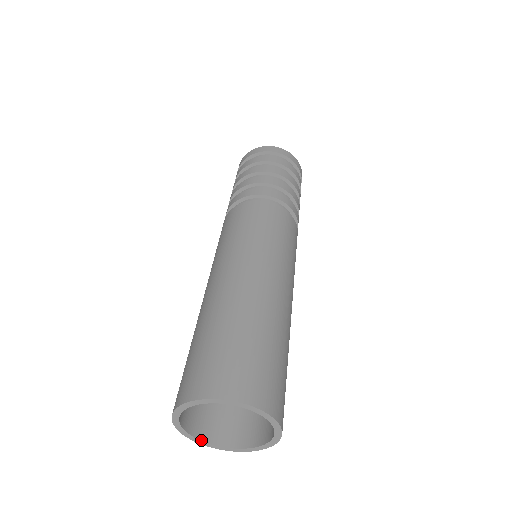
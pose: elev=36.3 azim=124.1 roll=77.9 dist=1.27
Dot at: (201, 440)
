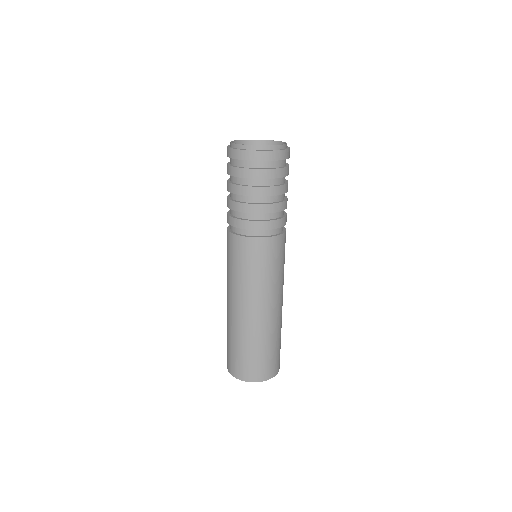
Dot at: occluded
